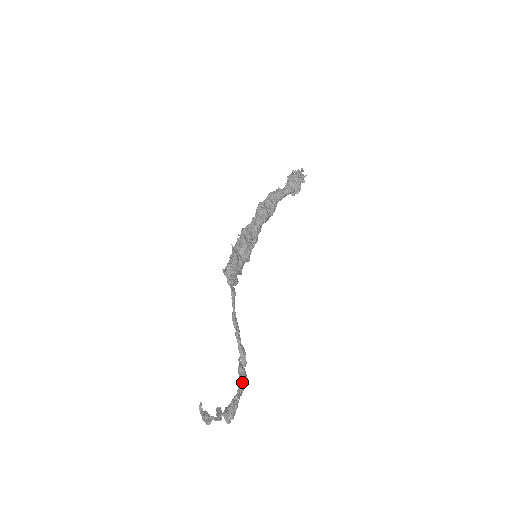
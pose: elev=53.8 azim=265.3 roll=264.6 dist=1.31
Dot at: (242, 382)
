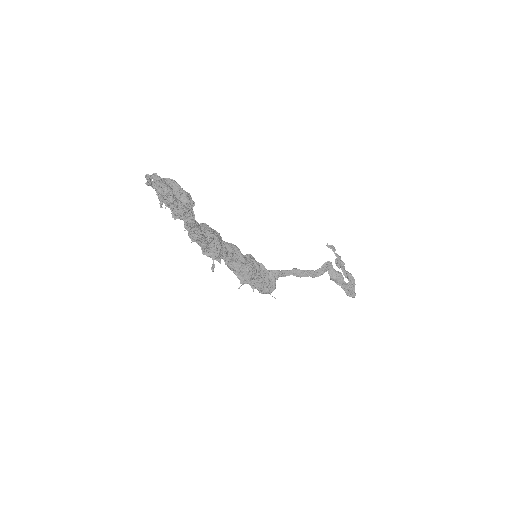
Dot at: (341, 284)
